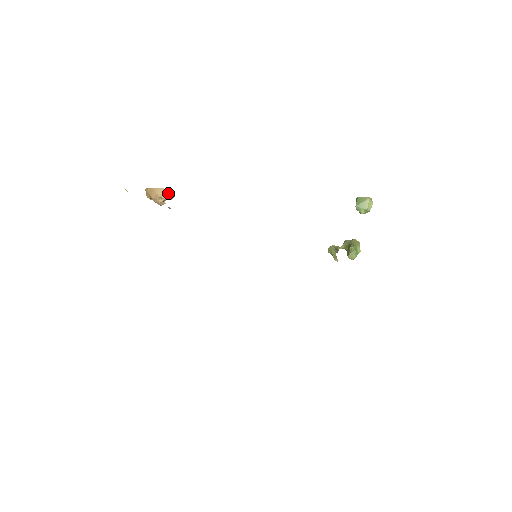
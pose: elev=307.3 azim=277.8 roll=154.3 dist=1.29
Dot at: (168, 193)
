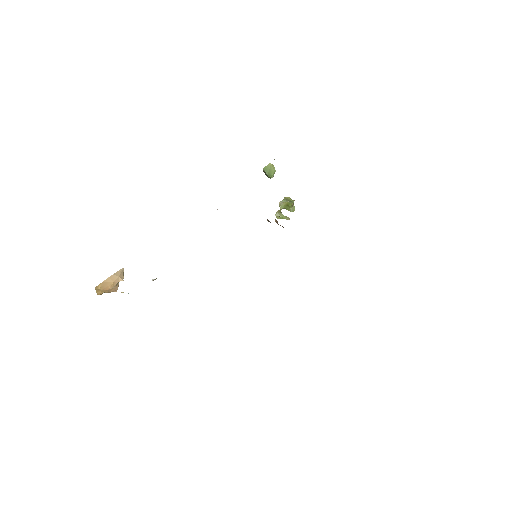
Dot at: (121, 274)
